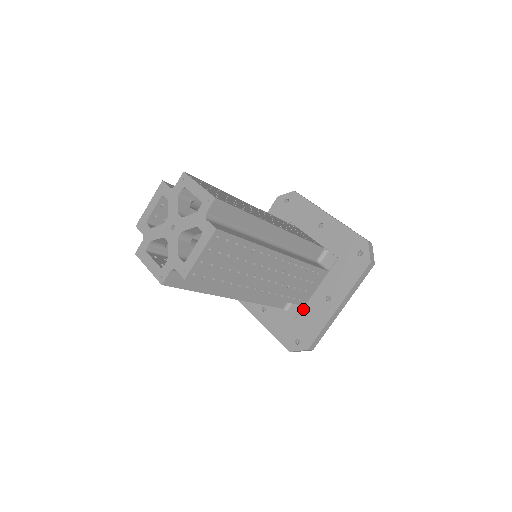
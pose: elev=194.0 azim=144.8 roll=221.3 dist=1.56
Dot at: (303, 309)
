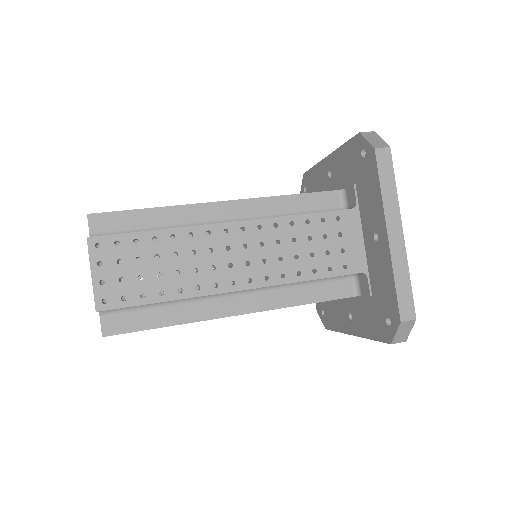
Dot at: occluded
